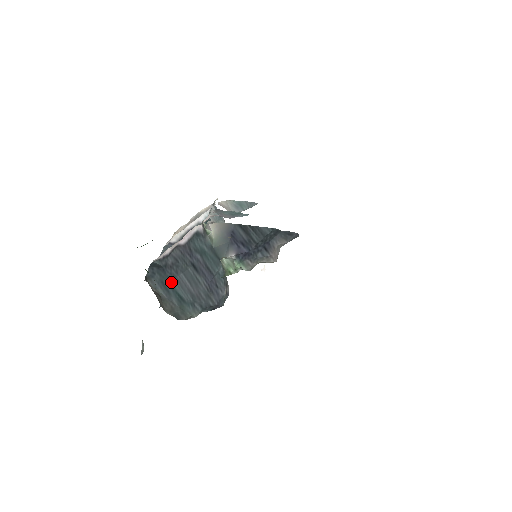
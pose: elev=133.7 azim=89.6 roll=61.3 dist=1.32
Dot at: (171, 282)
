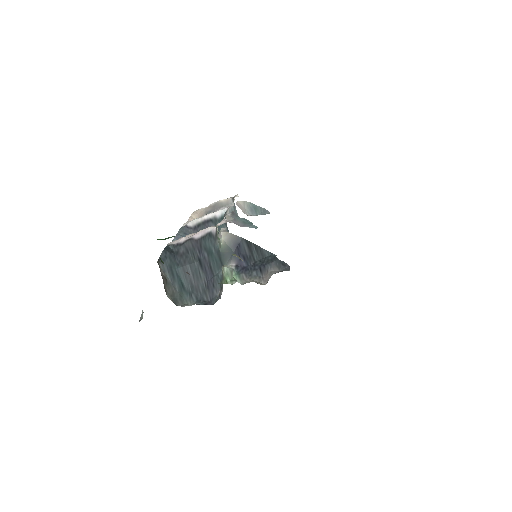
Dot at: (178, 269)
